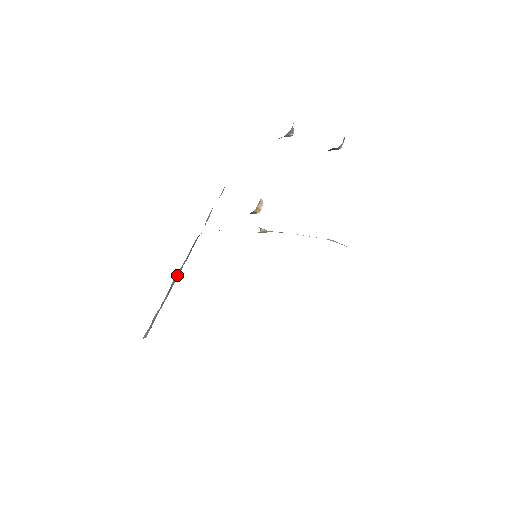
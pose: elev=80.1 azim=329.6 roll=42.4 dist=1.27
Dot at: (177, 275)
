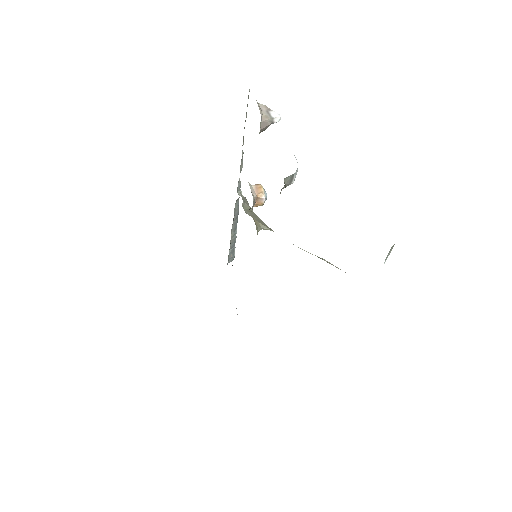
Dot at: (234, 225)
